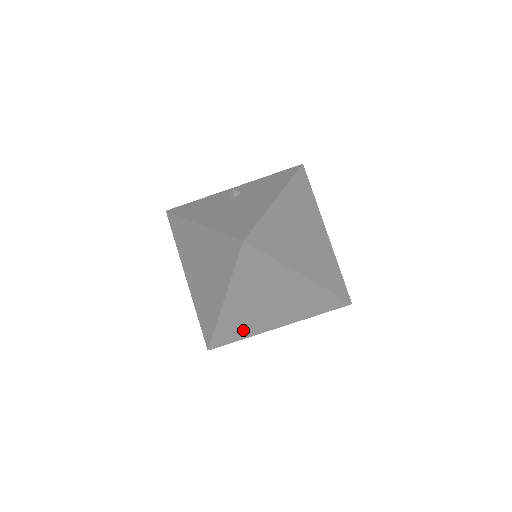
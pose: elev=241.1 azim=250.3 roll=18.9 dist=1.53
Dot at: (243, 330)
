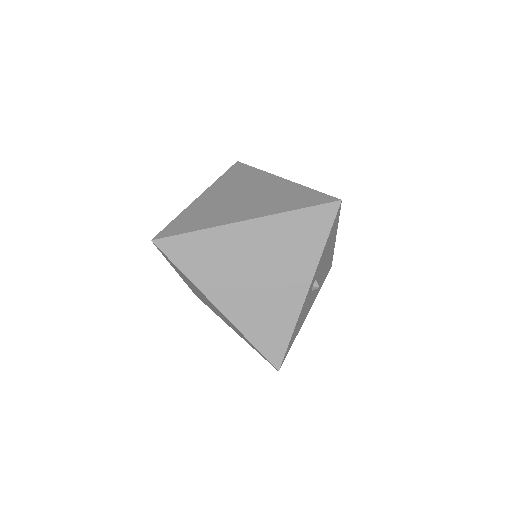
Dot at: (278, 322)
